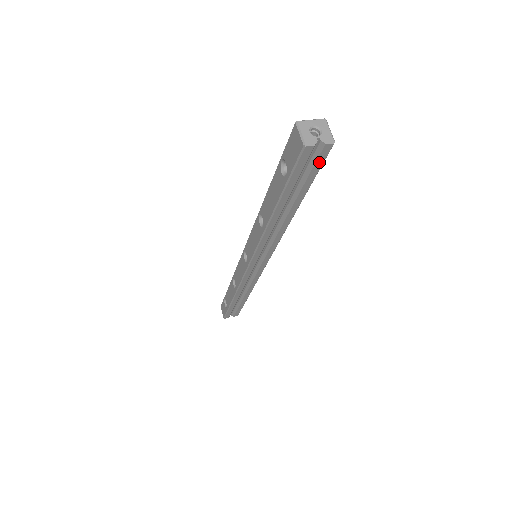
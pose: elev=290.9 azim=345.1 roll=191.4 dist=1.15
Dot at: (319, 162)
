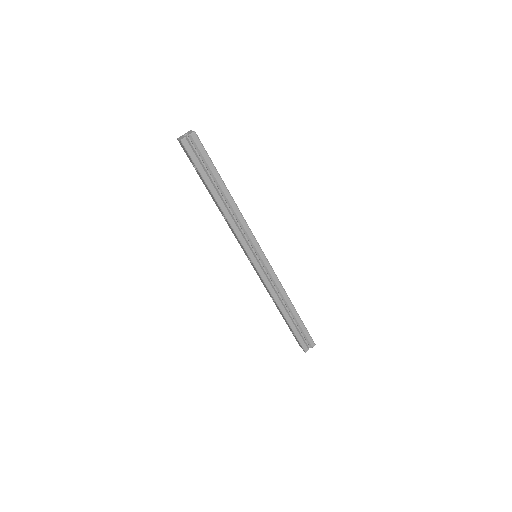
Dot at: (200, 148)
